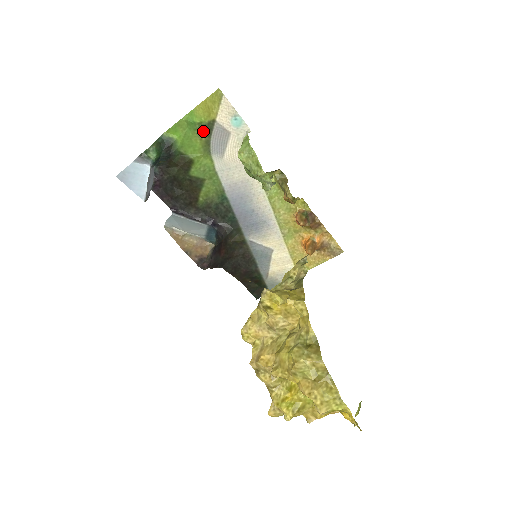
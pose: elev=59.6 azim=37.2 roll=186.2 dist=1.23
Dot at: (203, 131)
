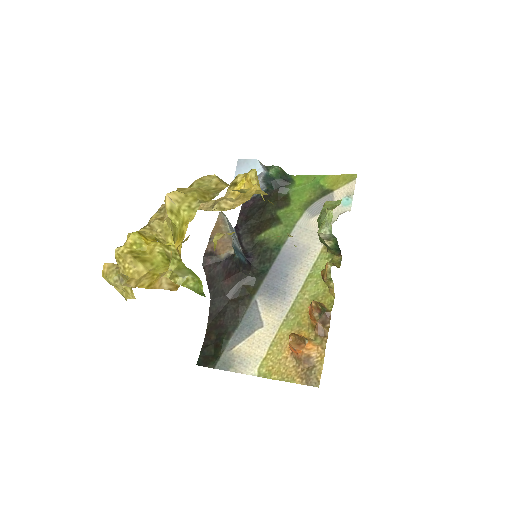
Dot at: (318, 192)
